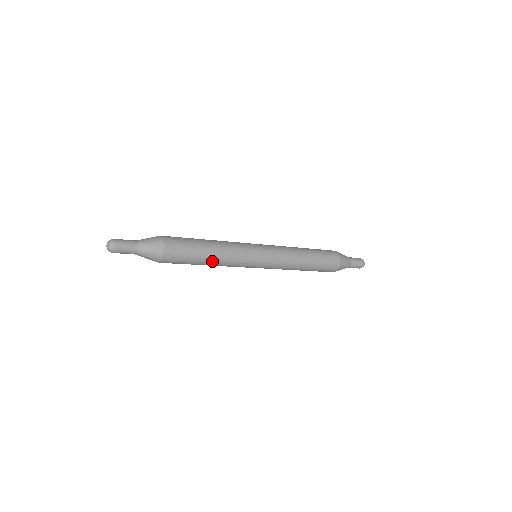
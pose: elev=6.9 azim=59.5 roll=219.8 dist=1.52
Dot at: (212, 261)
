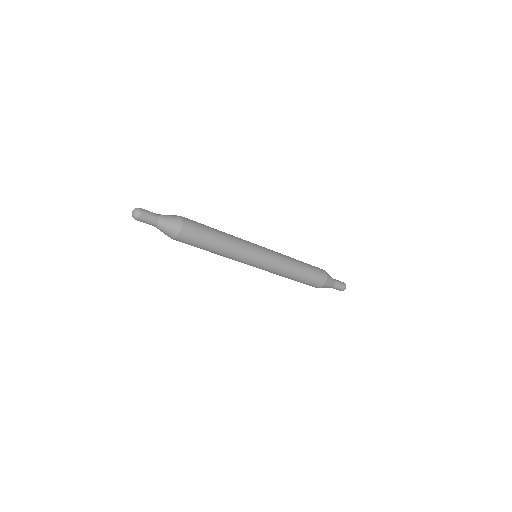
Dot at: (223, 240)
